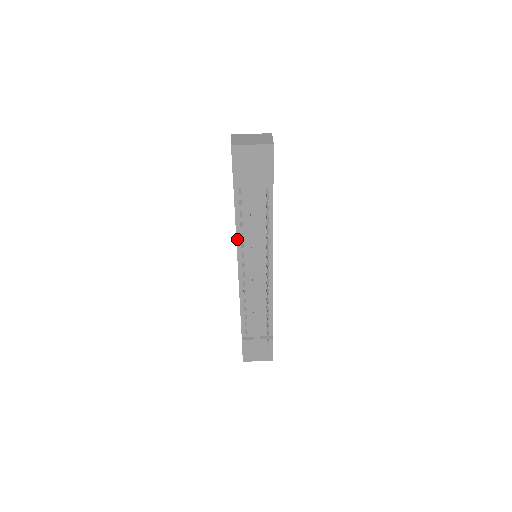
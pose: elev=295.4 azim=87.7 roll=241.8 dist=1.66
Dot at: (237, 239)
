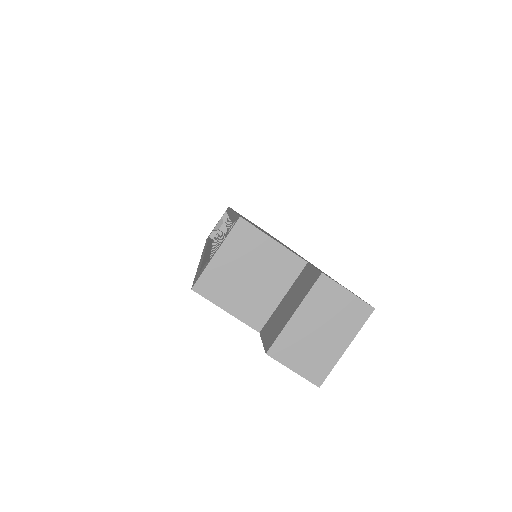
Dot at: occluded
